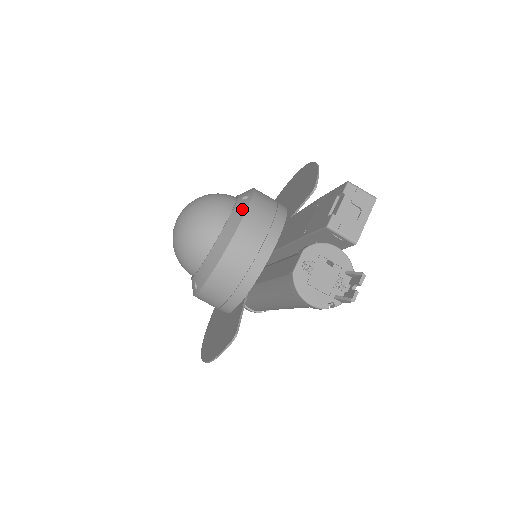
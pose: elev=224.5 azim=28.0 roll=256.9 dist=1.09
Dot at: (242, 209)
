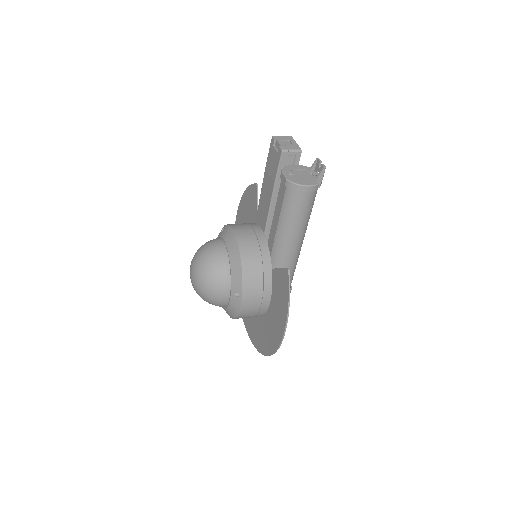
Dot at: (227, 229)
